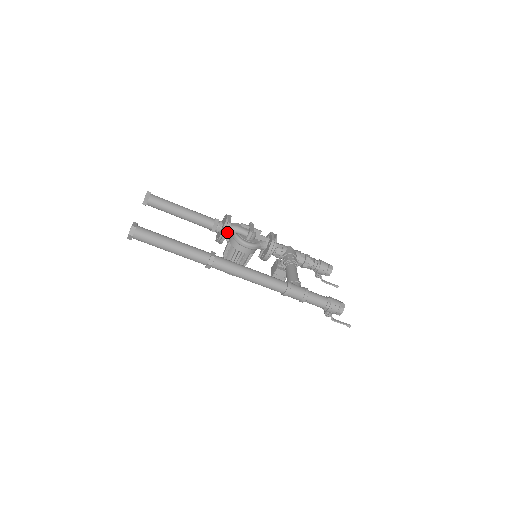
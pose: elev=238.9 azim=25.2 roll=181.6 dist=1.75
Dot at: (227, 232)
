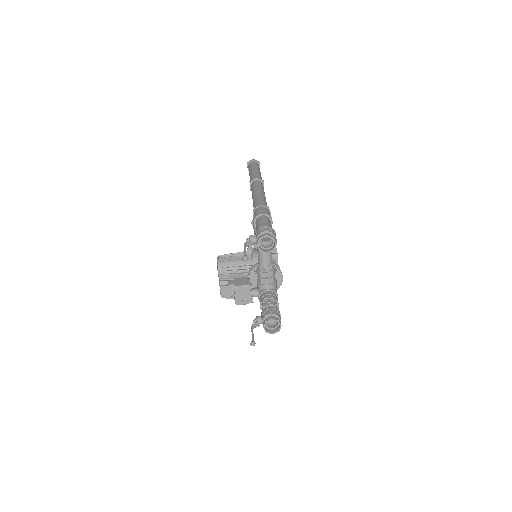
Dot at: occluded
